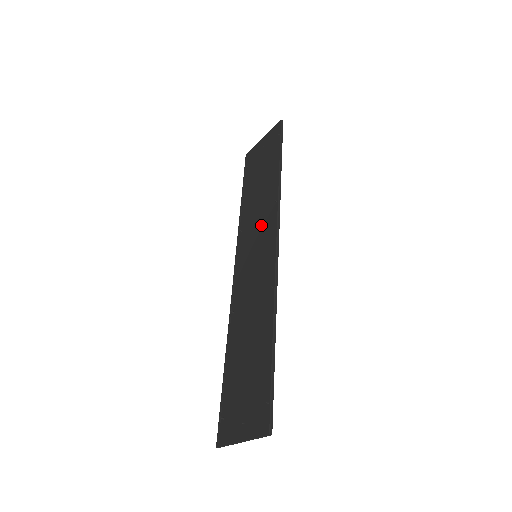
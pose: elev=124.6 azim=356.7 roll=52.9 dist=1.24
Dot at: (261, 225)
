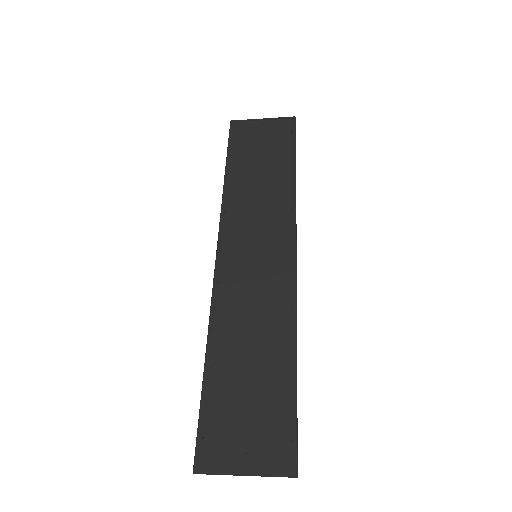
Dot at: (264, 223)
